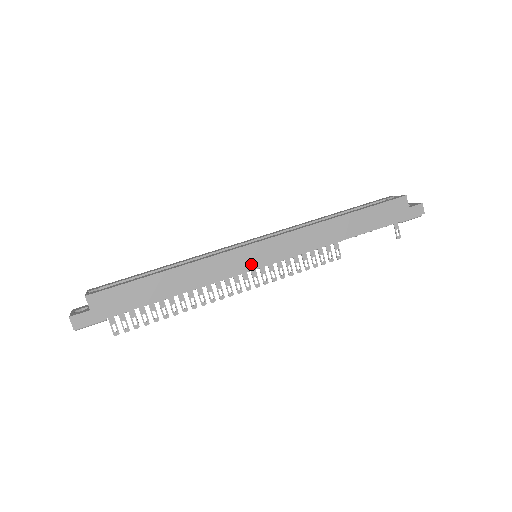
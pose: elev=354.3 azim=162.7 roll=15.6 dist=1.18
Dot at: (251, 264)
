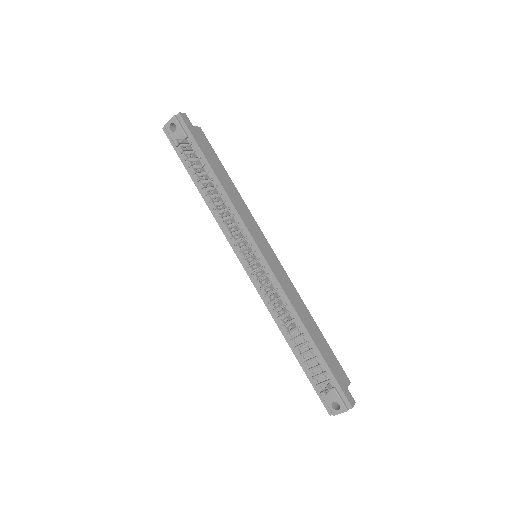
Dot at: (259, 243)
